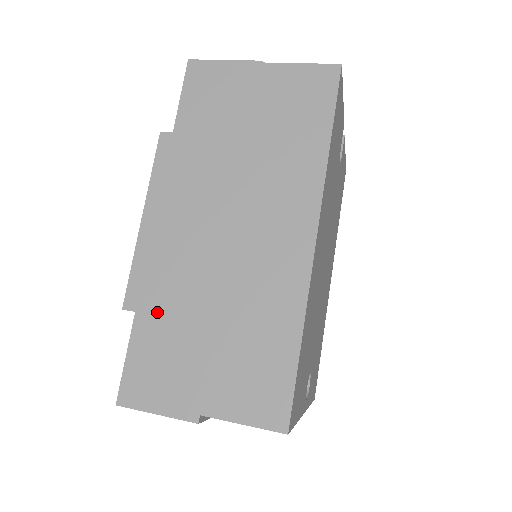
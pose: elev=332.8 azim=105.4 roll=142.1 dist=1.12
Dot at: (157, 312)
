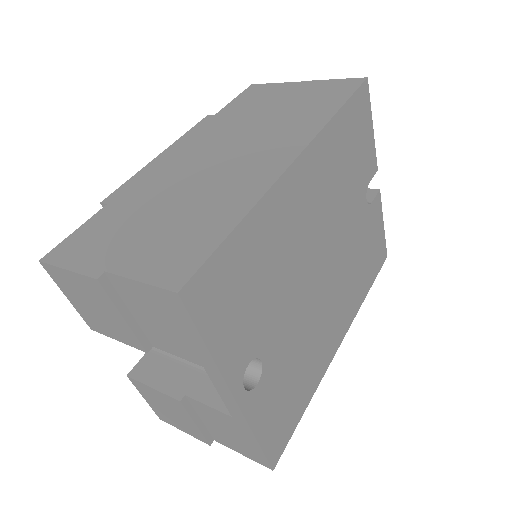
Dot at: (126, 203)
